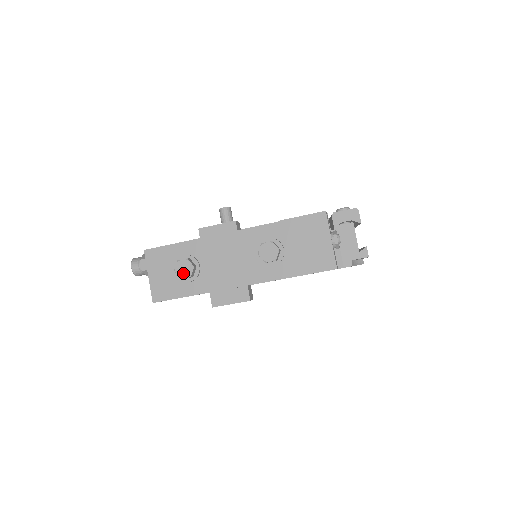
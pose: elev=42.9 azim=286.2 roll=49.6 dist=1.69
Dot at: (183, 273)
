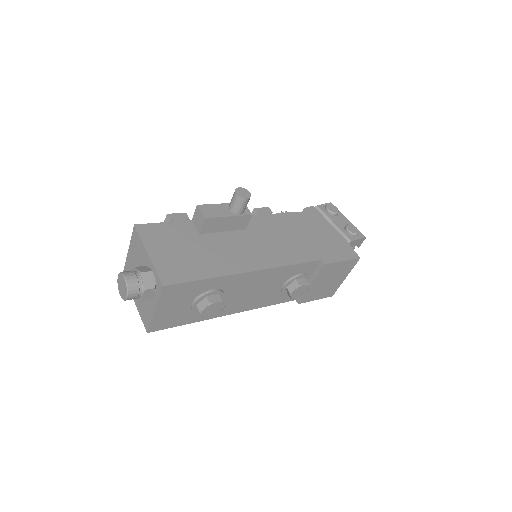
Dot at: (210, 314)
